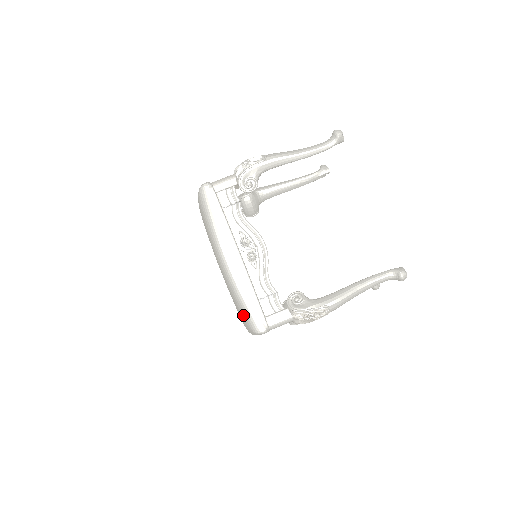
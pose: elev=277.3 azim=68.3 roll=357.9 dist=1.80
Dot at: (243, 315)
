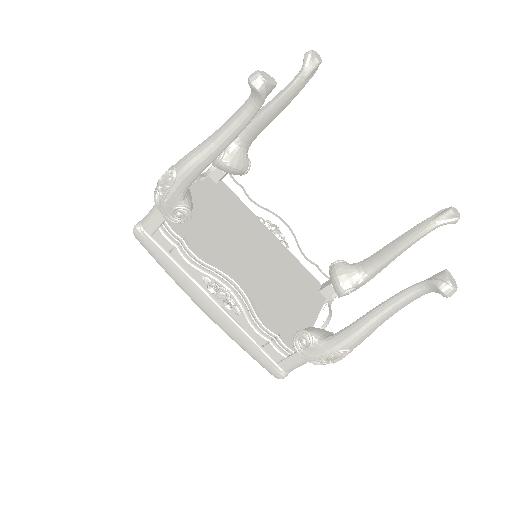
Dot at: occluded
